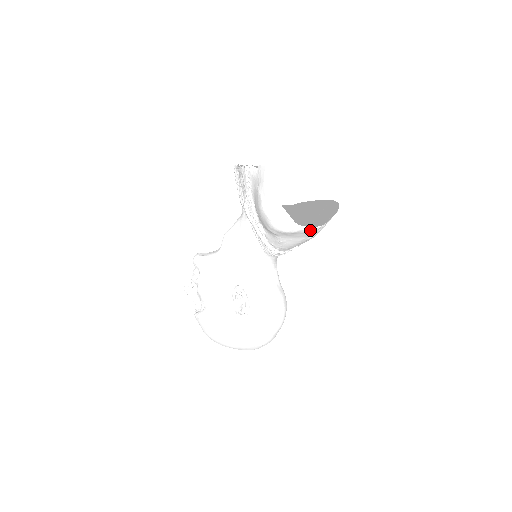
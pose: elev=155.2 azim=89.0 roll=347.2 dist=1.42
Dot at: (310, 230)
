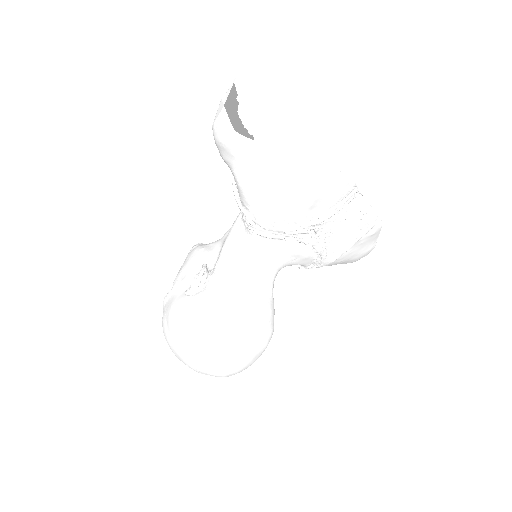
Dot at: (254, 146)
